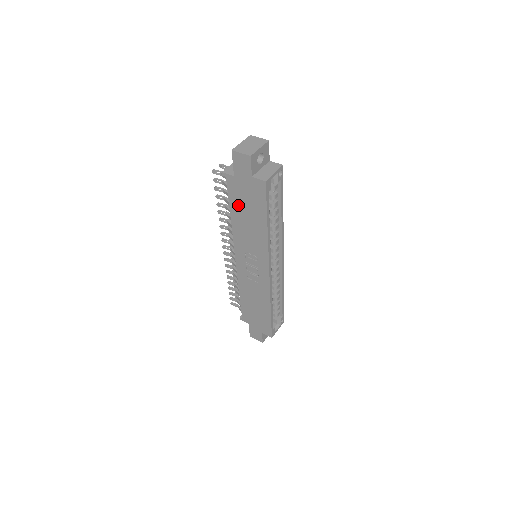
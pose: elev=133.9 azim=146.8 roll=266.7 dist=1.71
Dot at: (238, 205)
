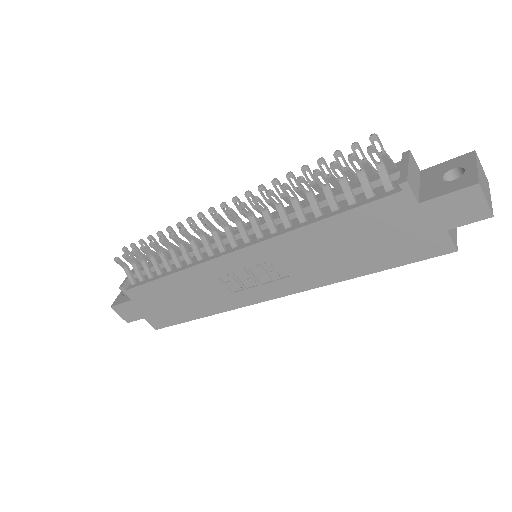
Dot at: (358, 226)
